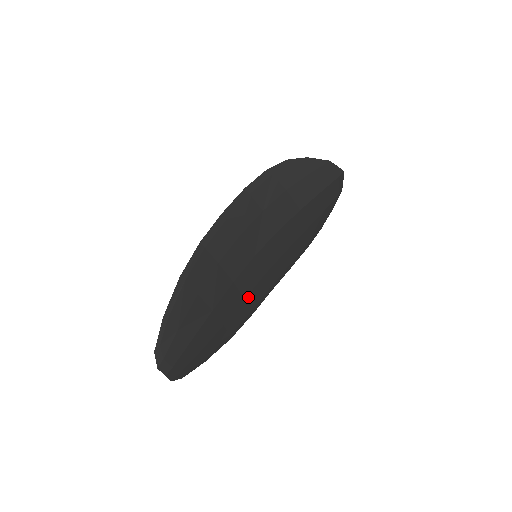
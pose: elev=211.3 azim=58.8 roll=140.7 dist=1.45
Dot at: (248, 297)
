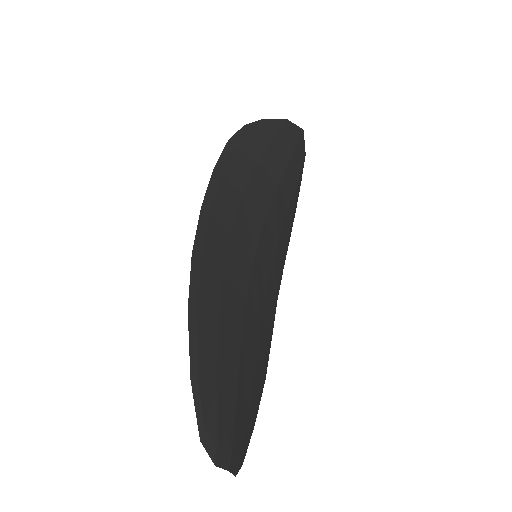
Dot at: (263, 315)
